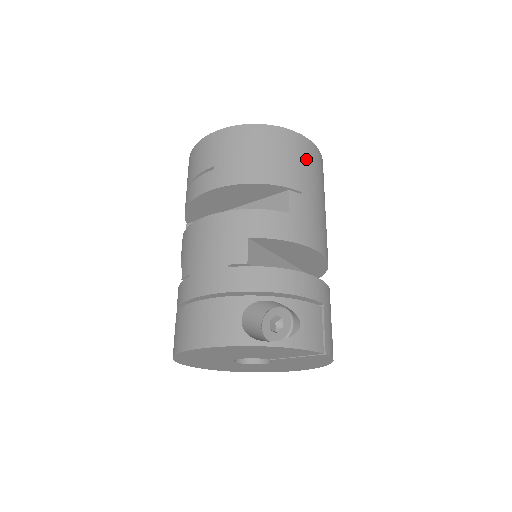
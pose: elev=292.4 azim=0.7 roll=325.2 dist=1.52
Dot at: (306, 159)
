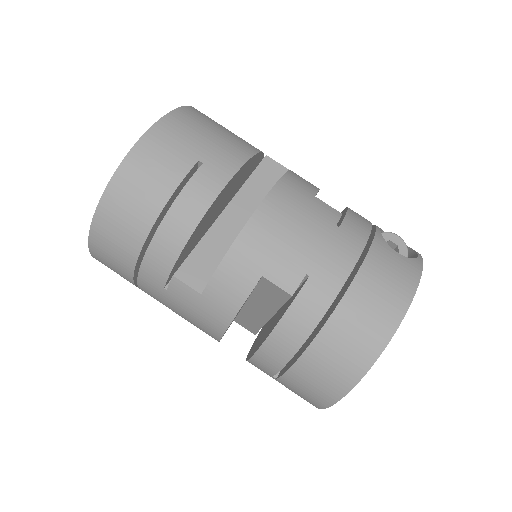
Dot at: occluded
